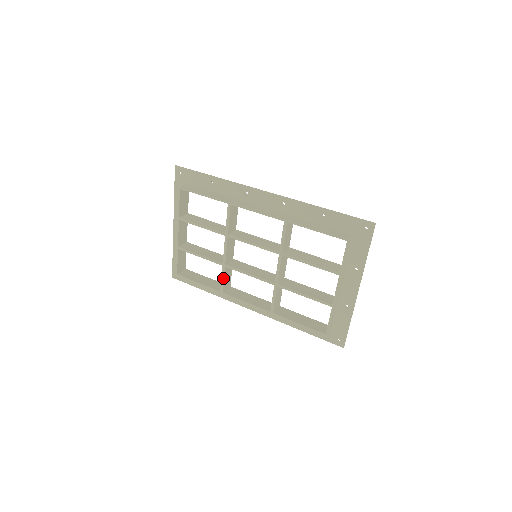
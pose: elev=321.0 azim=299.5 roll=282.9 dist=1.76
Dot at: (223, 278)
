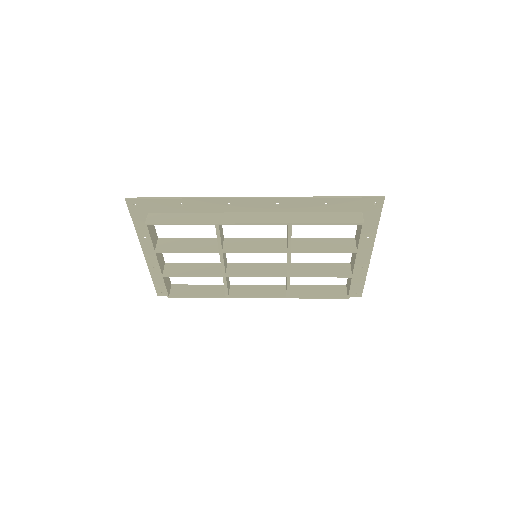
Dot at: (226, 286)
